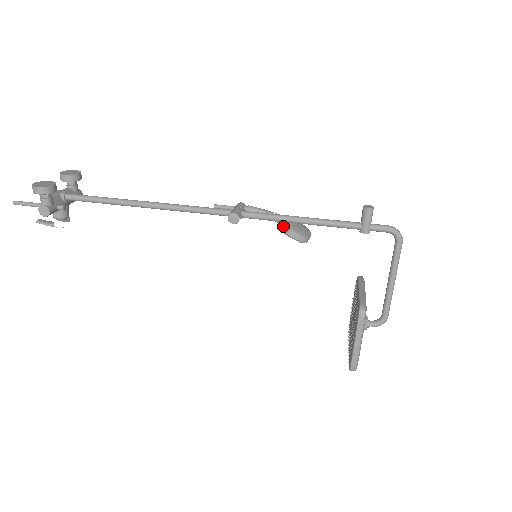
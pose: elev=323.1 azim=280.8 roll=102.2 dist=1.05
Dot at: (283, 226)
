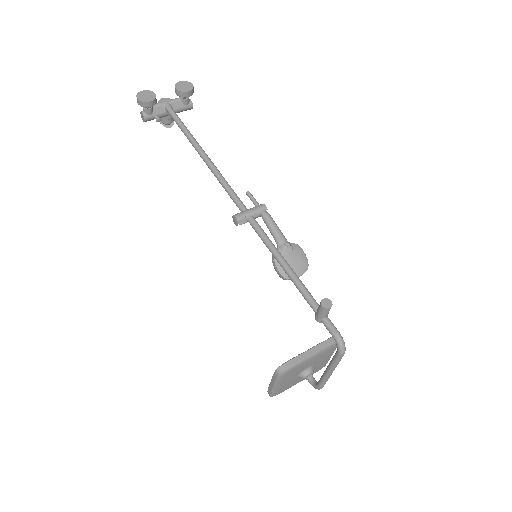
Dot at: occluded
